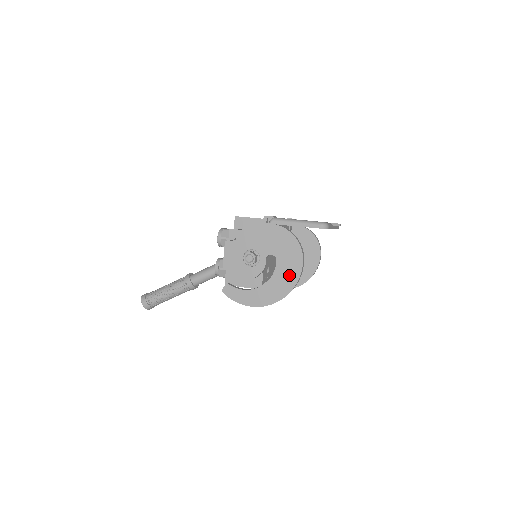
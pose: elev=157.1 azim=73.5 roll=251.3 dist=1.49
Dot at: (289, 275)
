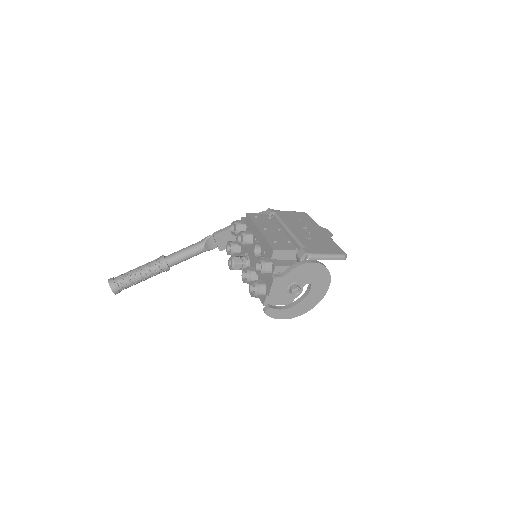
Dot at: (318, 295)
